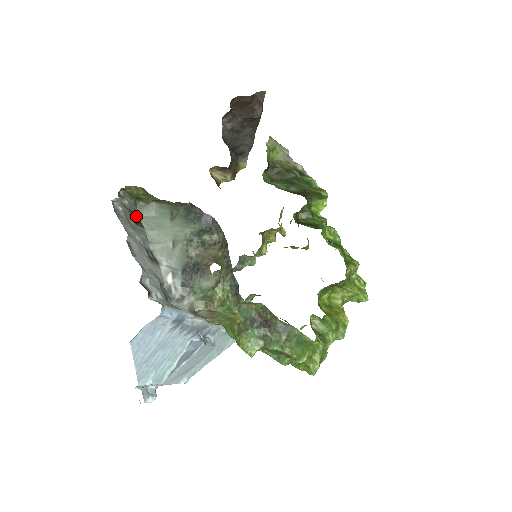
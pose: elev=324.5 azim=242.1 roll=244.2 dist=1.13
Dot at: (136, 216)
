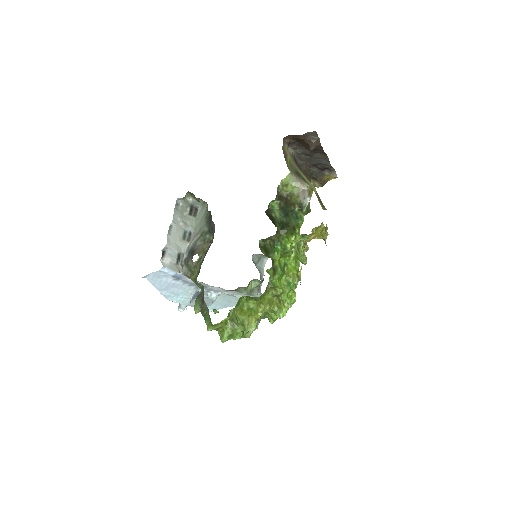
Dot at: (196, 209)
